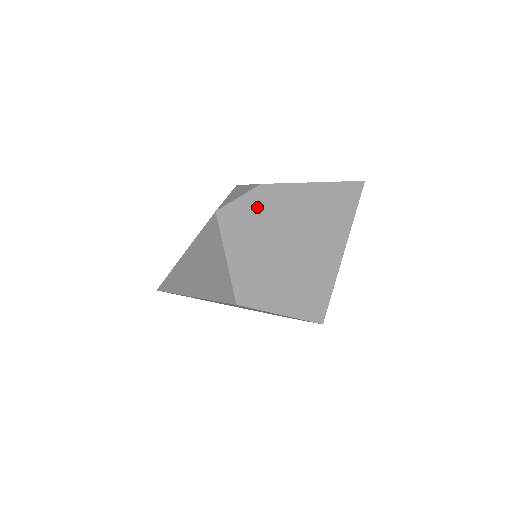
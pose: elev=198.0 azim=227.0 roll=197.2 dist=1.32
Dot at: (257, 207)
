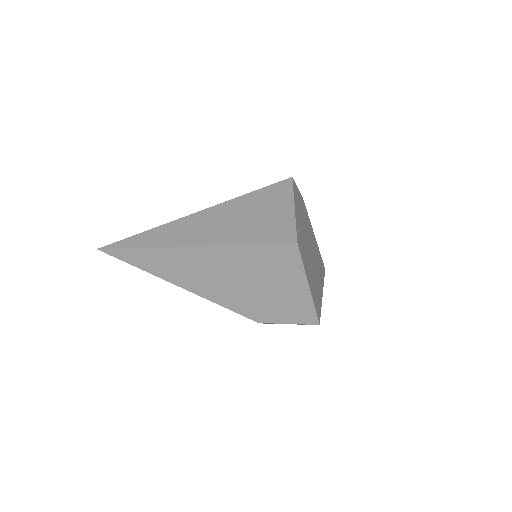
Dot at: (302, 206)
